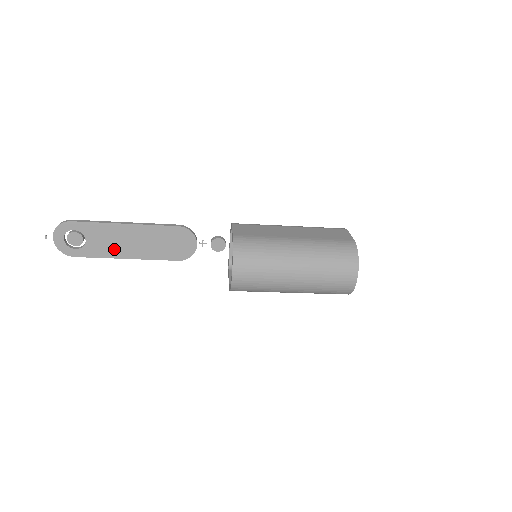
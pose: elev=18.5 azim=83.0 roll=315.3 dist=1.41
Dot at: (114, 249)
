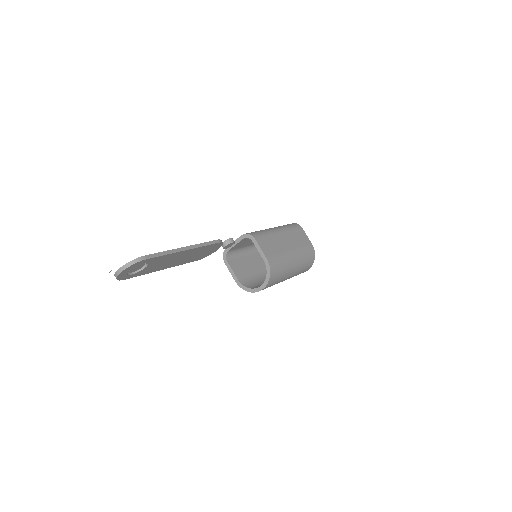
Dot at: (161, 266)
